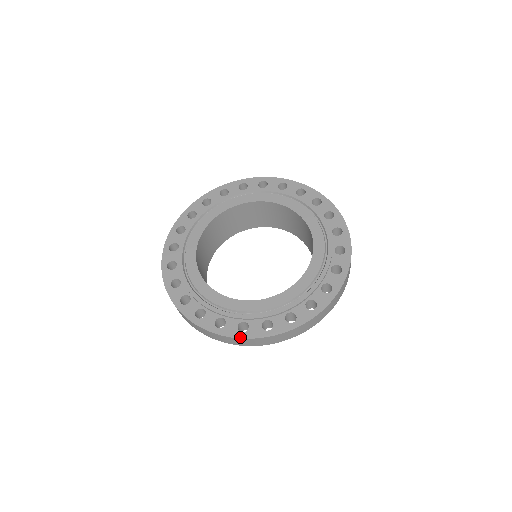
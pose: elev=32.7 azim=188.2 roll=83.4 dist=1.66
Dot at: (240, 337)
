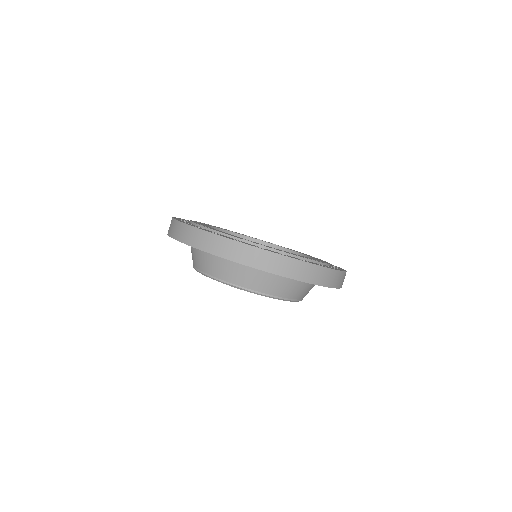
Dot at: occluded
